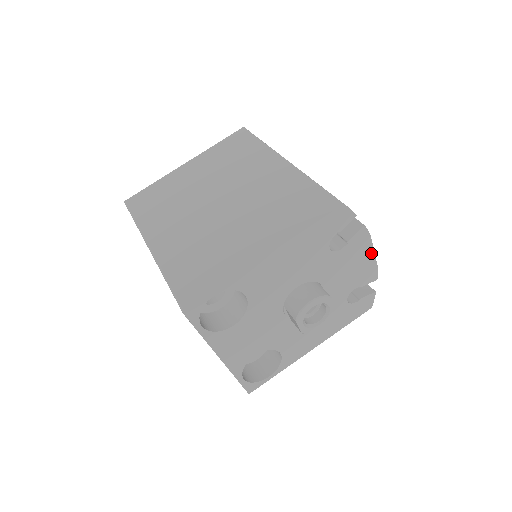
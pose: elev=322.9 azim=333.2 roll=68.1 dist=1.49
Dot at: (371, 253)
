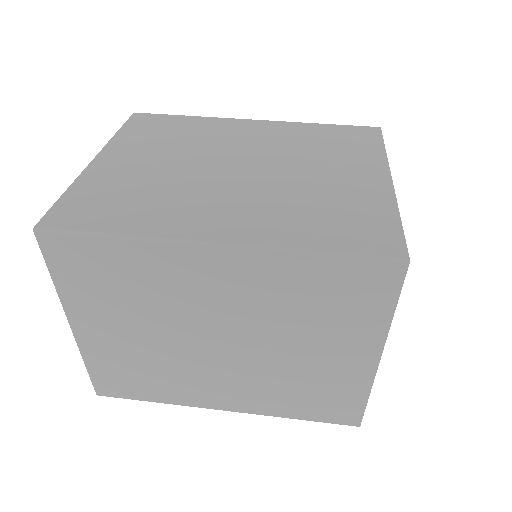
Dot at: occluded
